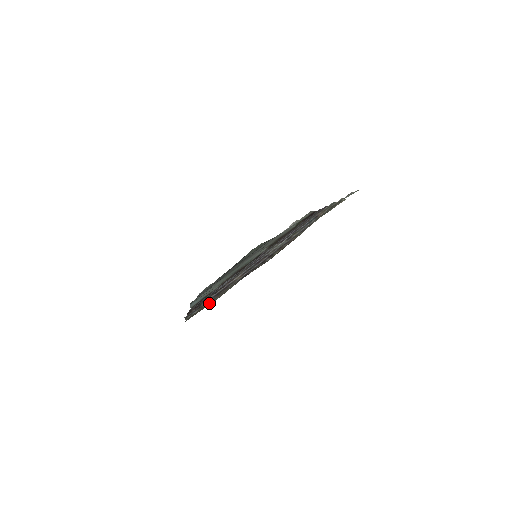
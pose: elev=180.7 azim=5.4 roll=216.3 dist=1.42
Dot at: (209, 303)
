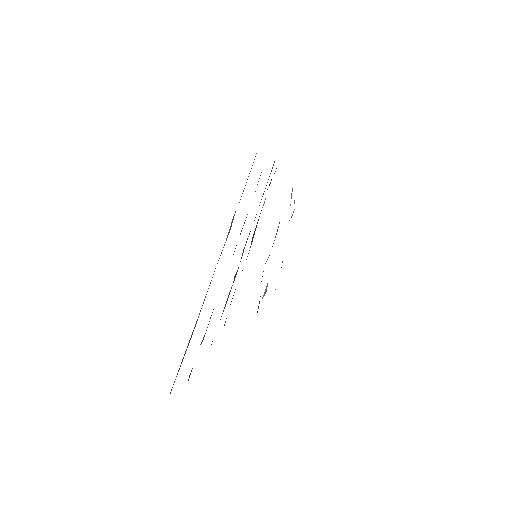
Dot at: occluded
